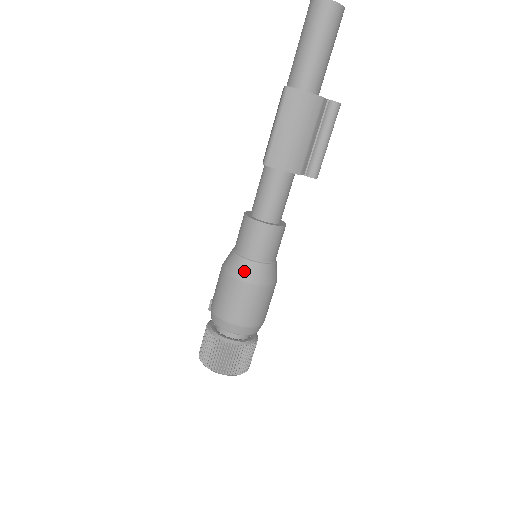
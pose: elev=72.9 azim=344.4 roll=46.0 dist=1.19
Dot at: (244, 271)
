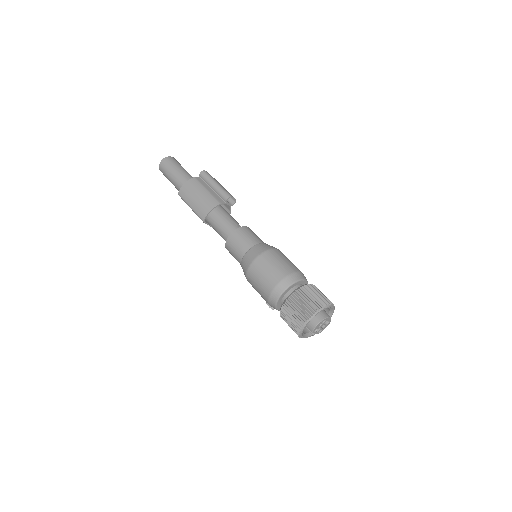
Dot at: (247, 261)
